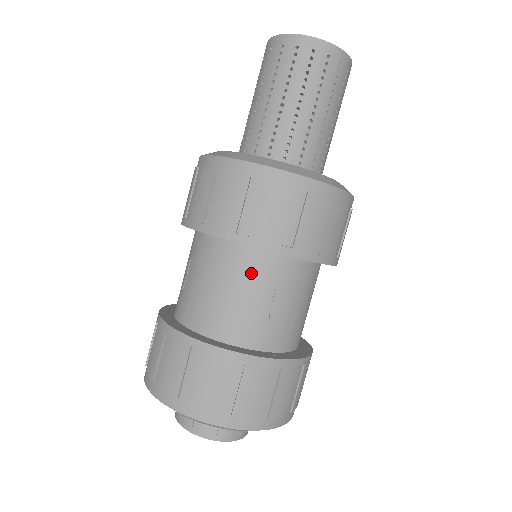
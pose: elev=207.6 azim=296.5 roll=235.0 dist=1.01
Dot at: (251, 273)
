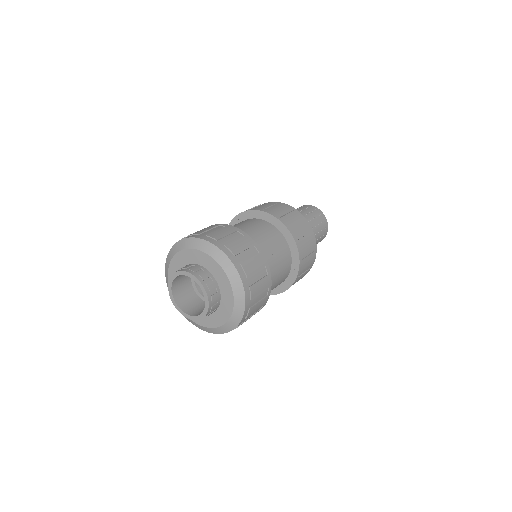
Dot at: (274, 236)
